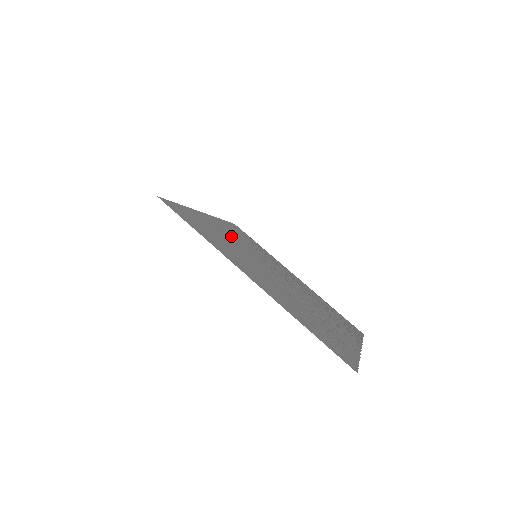
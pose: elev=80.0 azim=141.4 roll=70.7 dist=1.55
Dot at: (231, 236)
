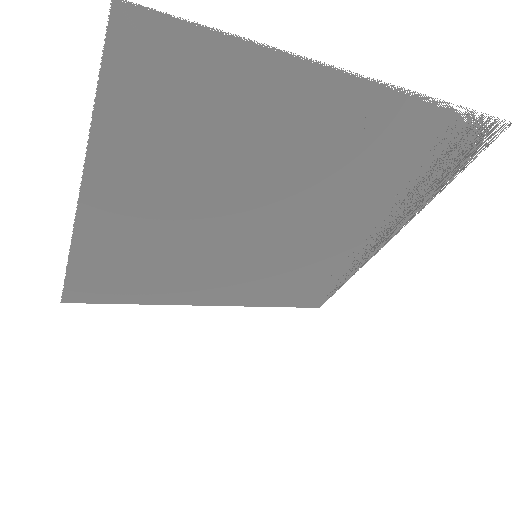
Dot at: (226, 280)
